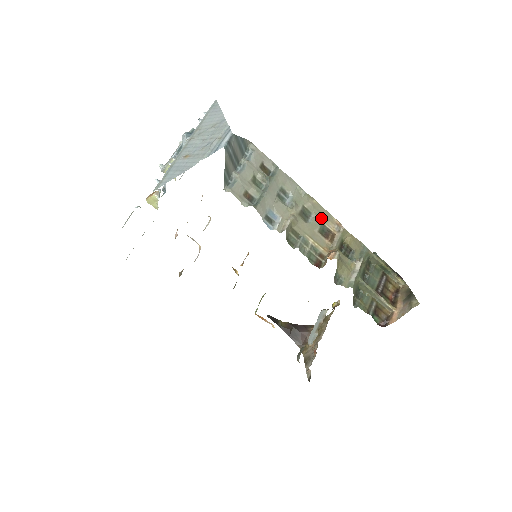
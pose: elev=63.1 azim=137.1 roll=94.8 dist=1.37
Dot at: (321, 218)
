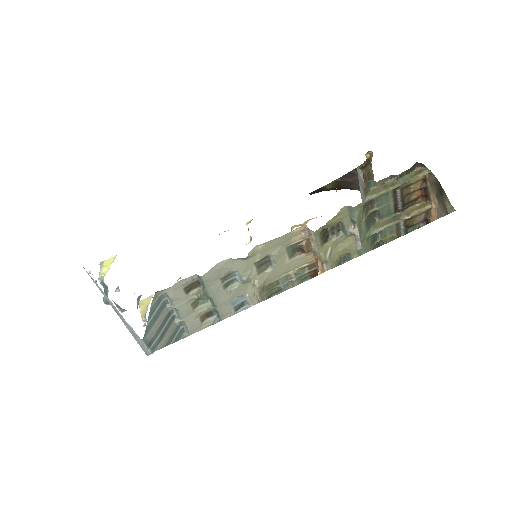
Dot at: (281, 248)
